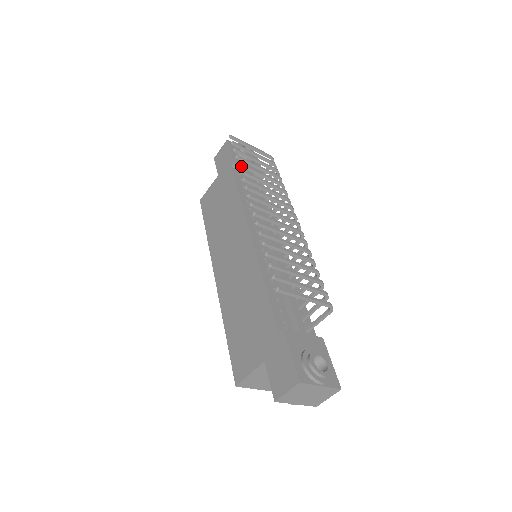
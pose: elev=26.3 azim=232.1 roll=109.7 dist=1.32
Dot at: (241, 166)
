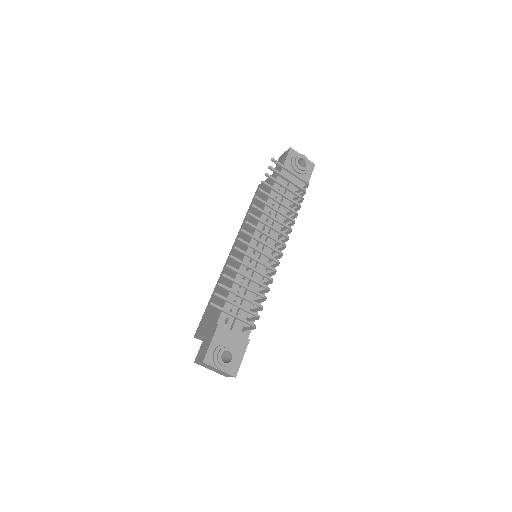
Dot at: (261, 192)
